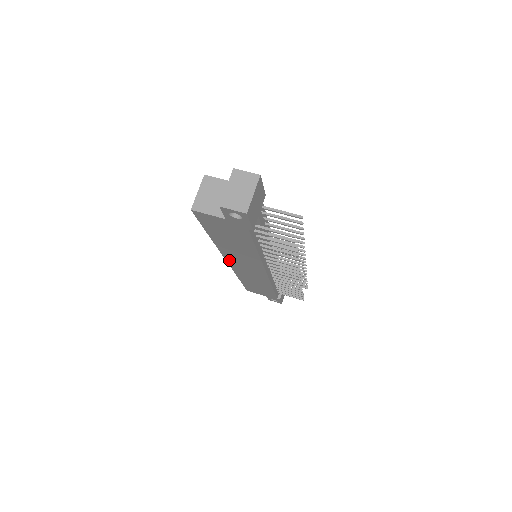
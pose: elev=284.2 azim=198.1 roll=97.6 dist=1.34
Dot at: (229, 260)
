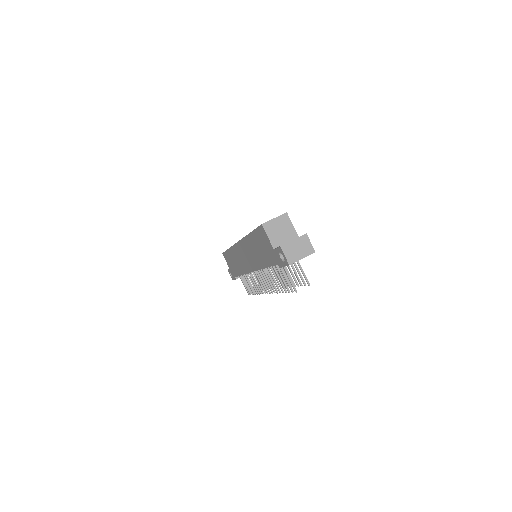
Dot at: (240, 244)
